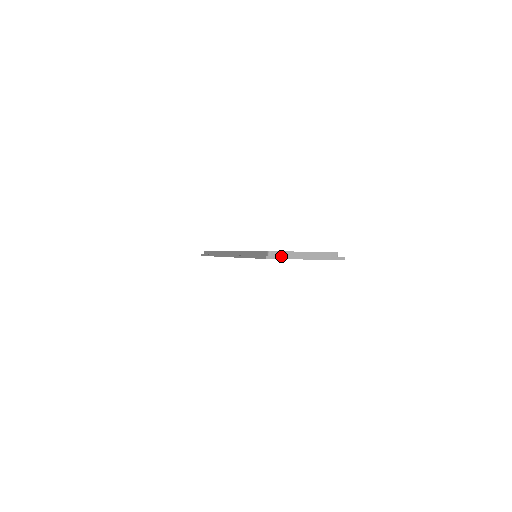
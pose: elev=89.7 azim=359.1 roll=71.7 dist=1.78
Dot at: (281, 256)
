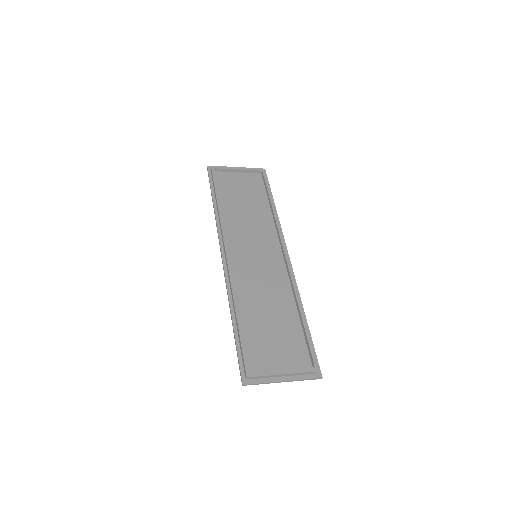
Dot at: (259, 378)
